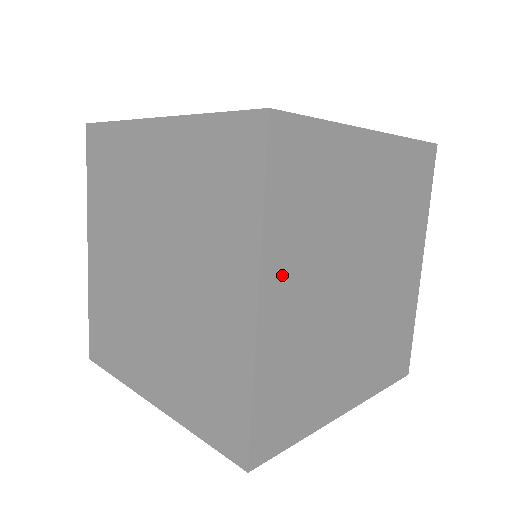
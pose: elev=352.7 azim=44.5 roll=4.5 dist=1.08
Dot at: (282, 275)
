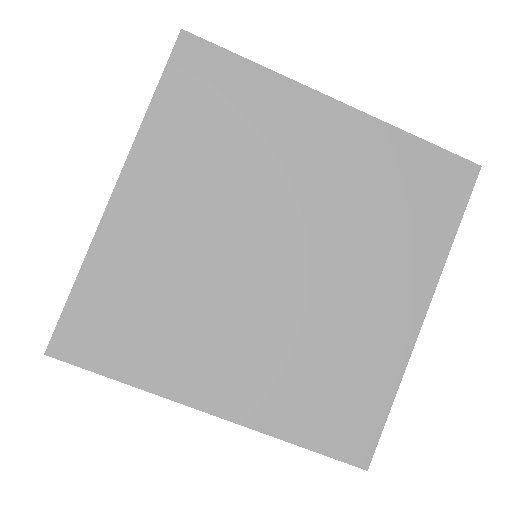
Dot at: occluded
